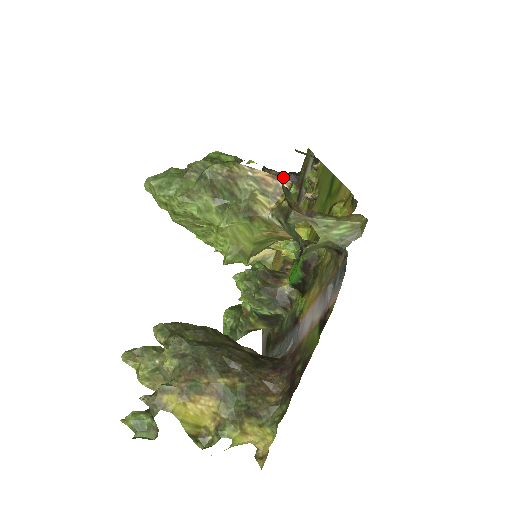
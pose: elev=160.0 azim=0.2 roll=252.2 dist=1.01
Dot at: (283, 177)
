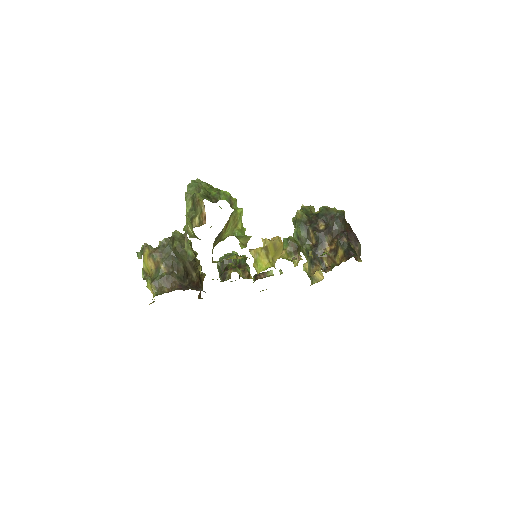
Dot at: (346, 247)
